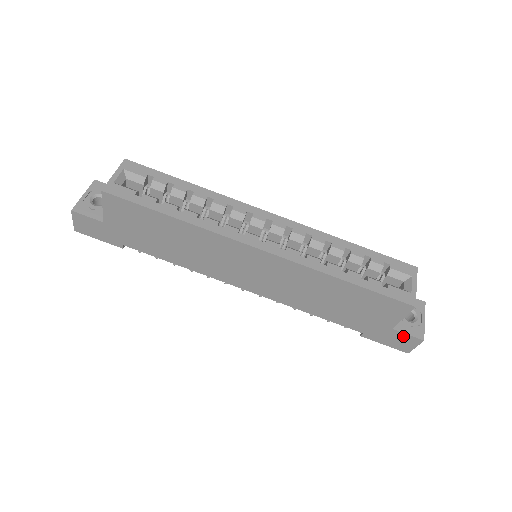
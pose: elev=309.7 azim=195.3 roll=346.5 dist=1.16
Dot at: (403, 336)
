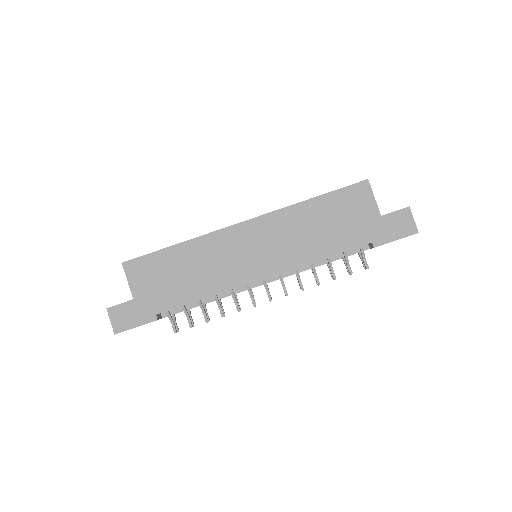
Dot at: (394, 216)
